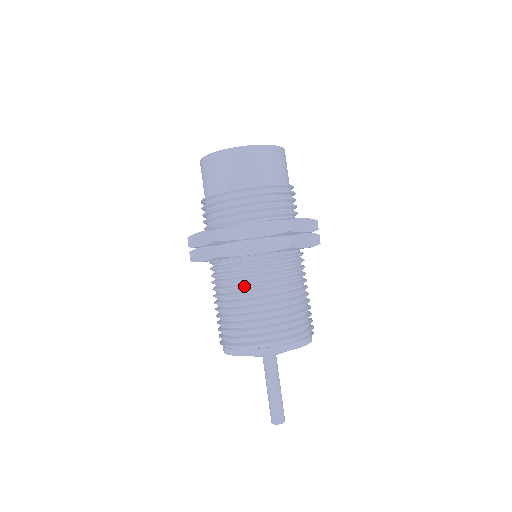
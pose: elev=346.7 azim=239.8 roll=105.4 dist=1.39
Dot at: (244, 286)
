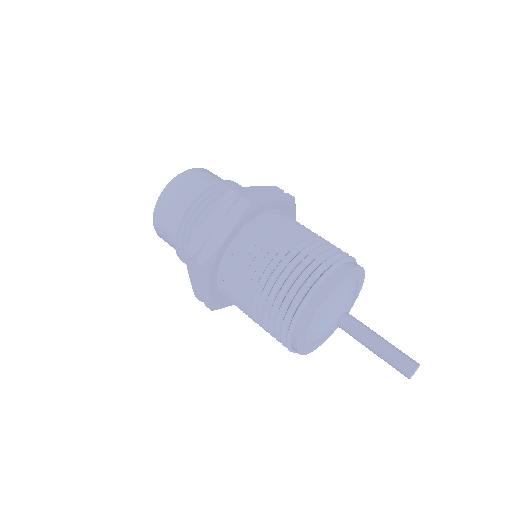
Dot at: (285, 228)
